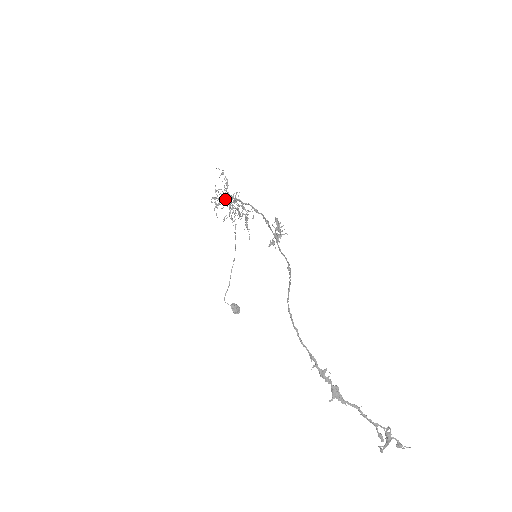
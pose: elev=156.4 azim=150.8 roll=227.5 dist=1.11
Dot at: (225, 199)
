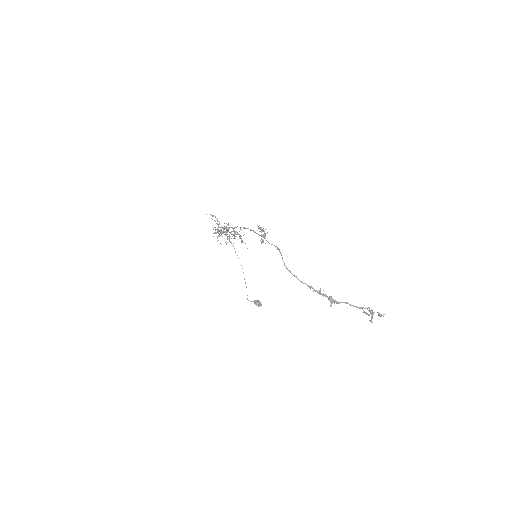
Dot at: occluded
